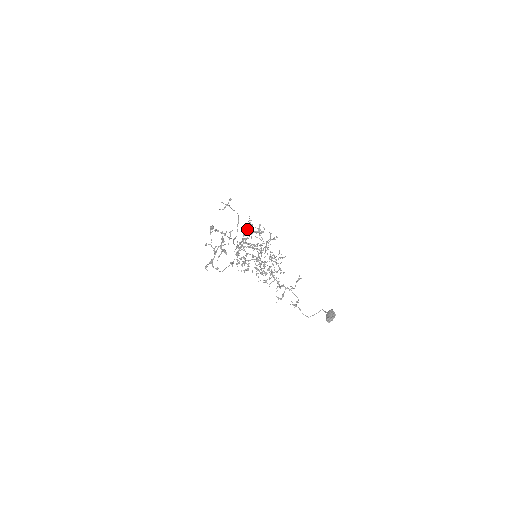
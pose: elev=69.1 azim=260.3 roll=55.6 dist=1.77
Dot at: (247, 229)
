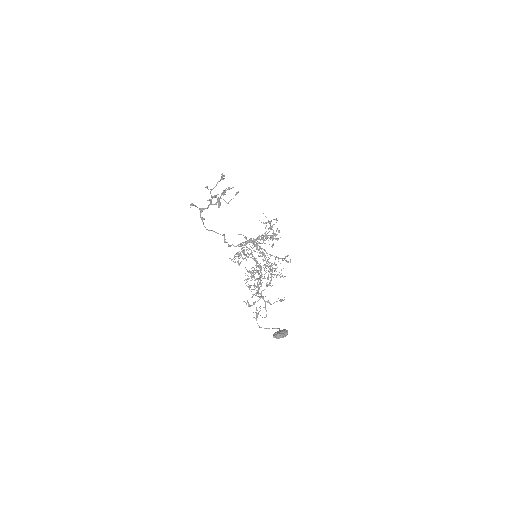
Dot at: occluded
